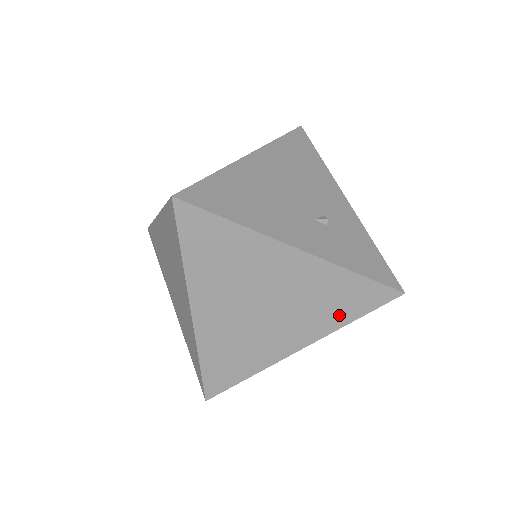
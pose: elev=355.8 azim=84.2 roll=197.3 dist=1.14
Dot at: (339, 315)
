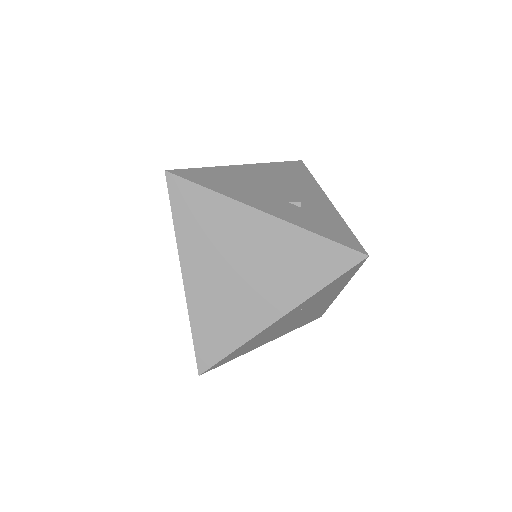
Dot at: (310, 280)
